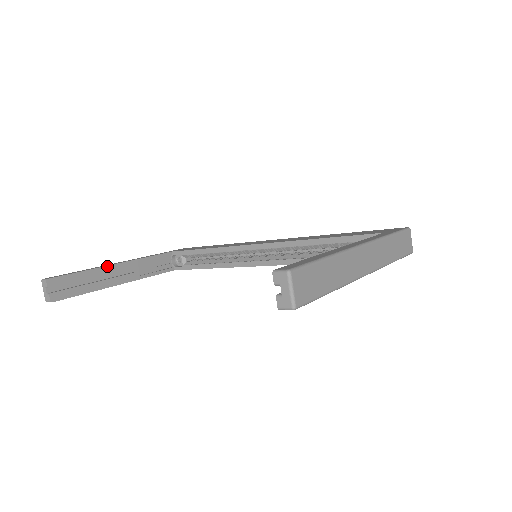
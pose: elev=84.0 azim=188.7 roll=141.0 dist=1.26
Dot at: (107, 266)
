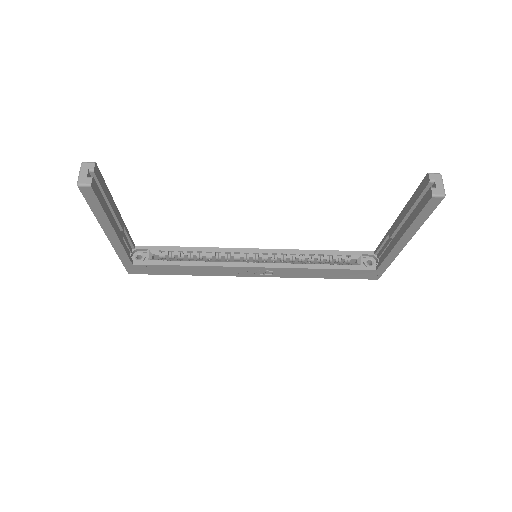
Dot at: (115, 205)
